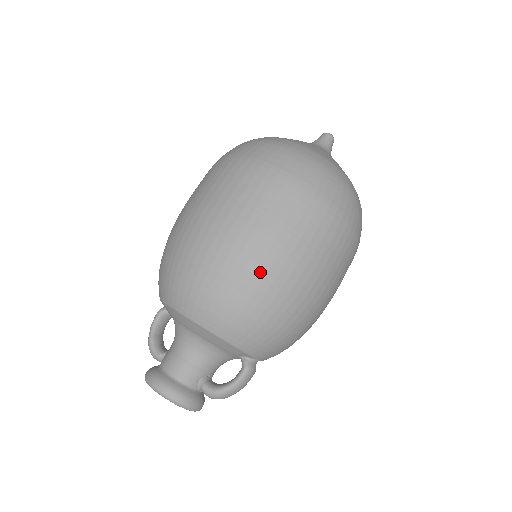
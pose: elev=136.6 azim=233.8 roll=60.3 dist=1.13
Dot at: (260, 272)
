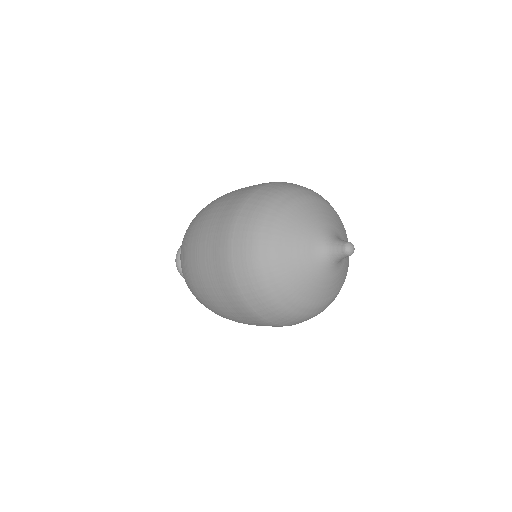
Dot at: (197, 290)
